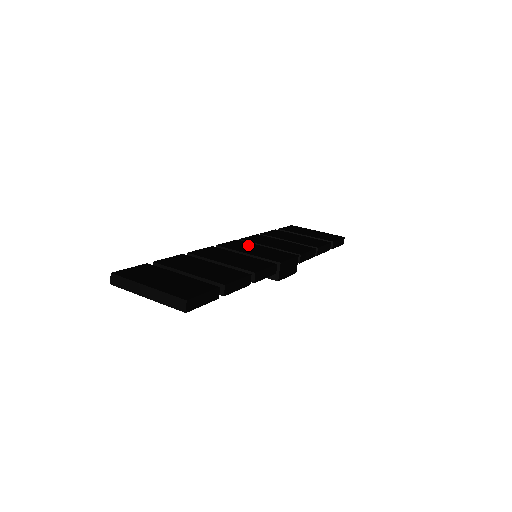
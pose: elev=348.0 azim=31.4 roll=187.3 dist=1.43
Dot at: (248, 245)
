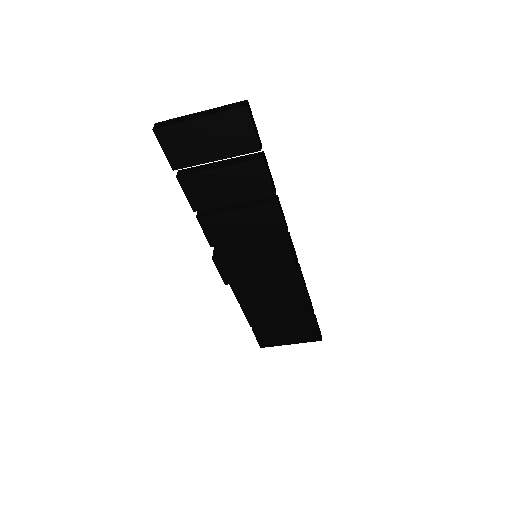
Dot at: occluded
